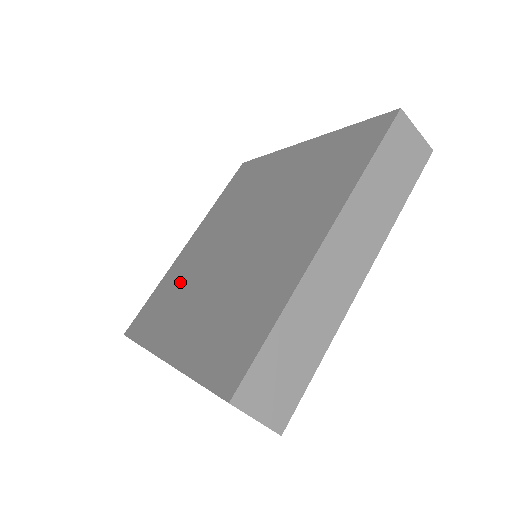
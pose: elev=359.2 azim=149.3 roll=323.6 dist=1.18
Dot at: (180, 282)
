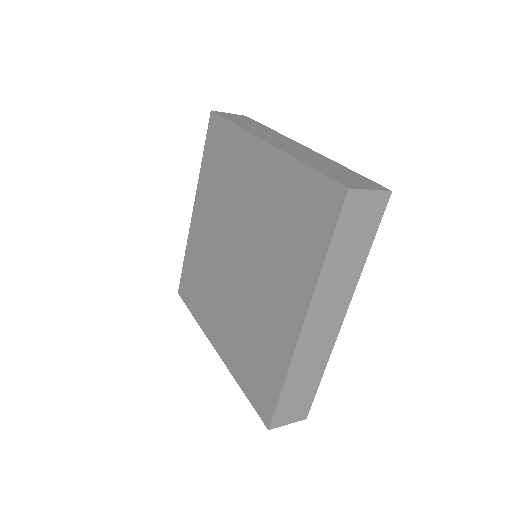
Dot at: (203, 268)
